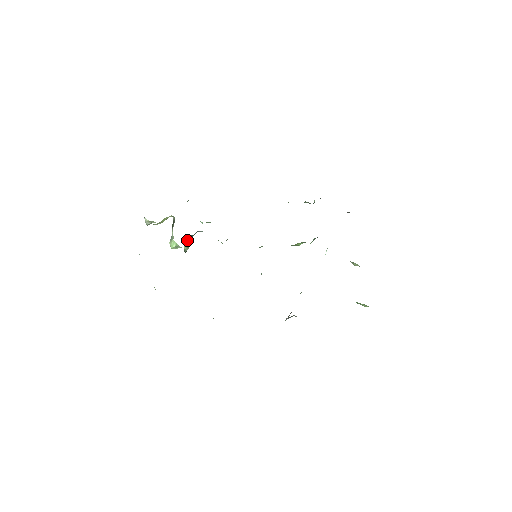
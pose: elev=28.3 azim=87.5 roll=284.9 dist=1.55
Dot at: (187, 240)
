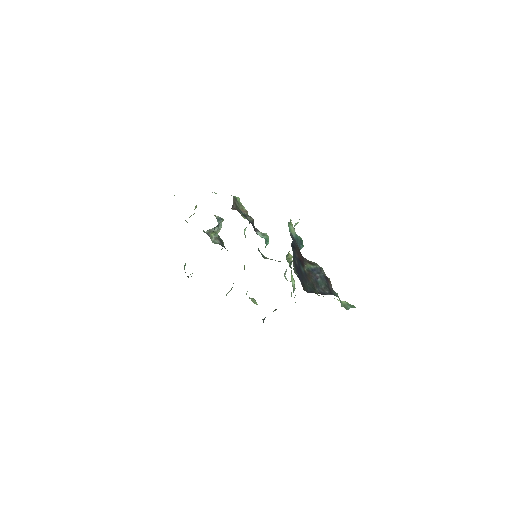
Dot at: occluded
